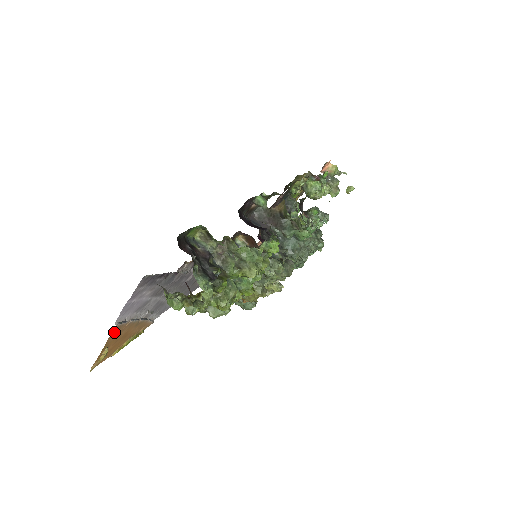
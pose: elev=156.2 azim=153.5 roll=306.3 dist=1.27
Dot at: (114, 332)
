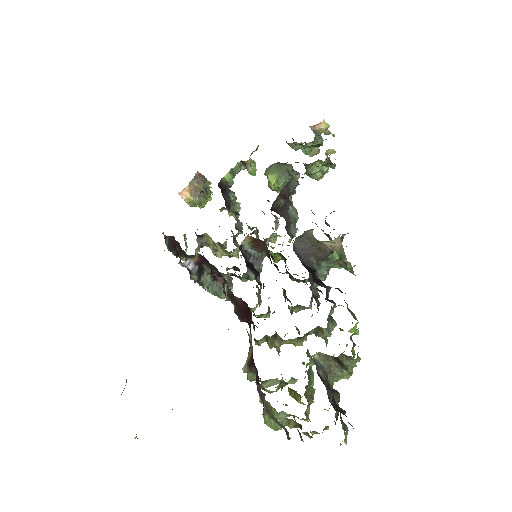
Dot at: occluded
